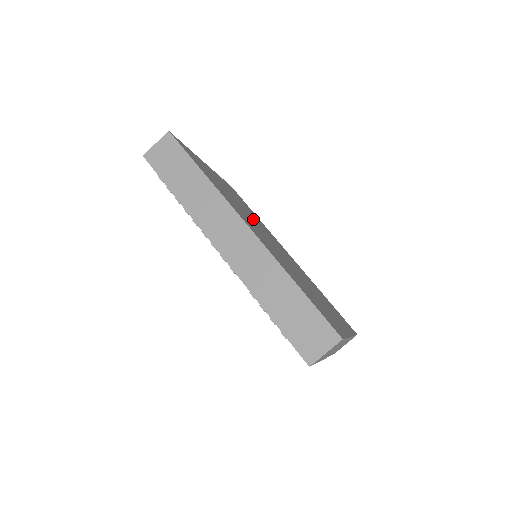
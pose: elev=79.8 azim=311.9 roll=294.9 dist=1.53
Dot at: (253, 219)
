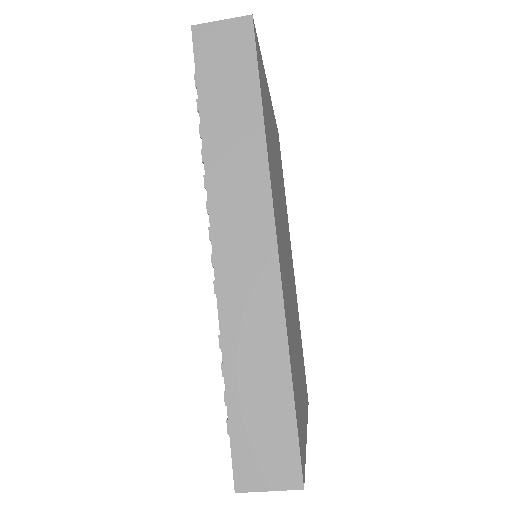
Dot at: (282, 205)
